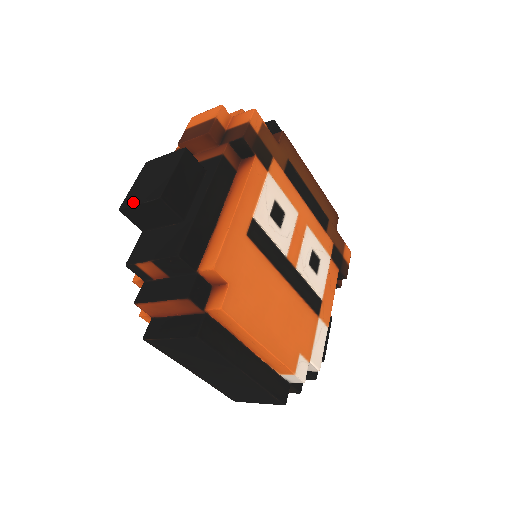
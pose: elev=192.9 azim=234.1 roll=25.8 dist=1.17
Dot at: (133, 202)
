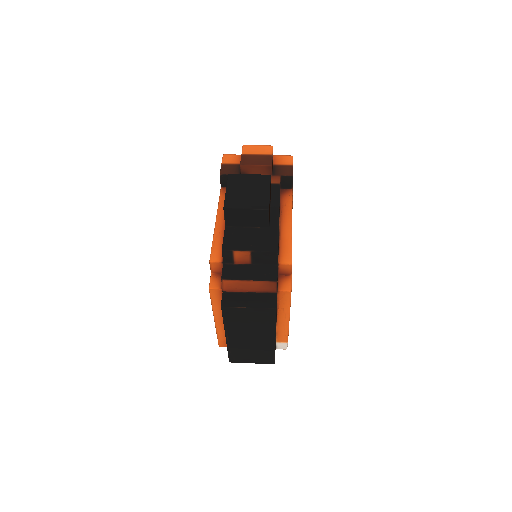
Dot at: (239, 205)
